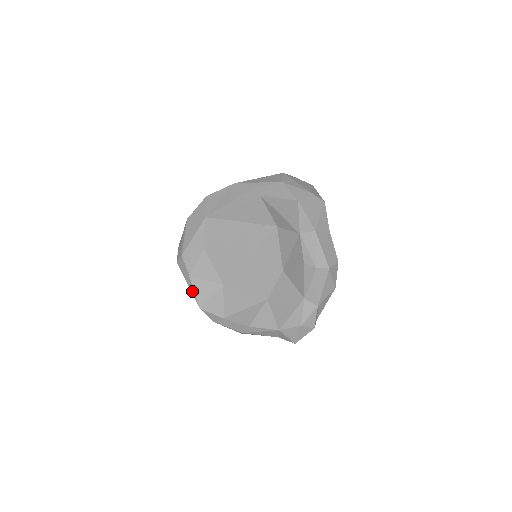
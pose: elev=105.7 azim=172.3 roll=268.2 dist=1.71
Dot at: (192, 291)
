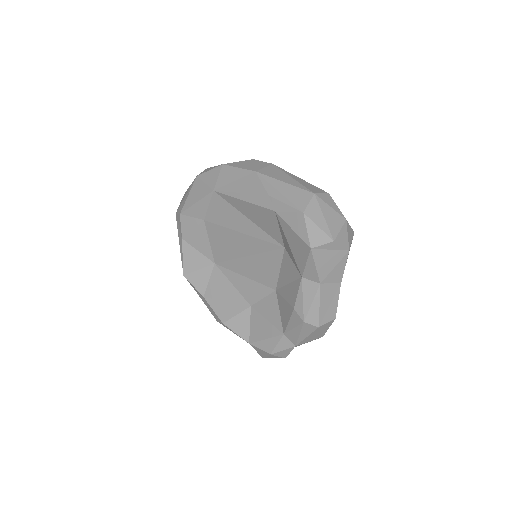
Dot at: (181, 254)
